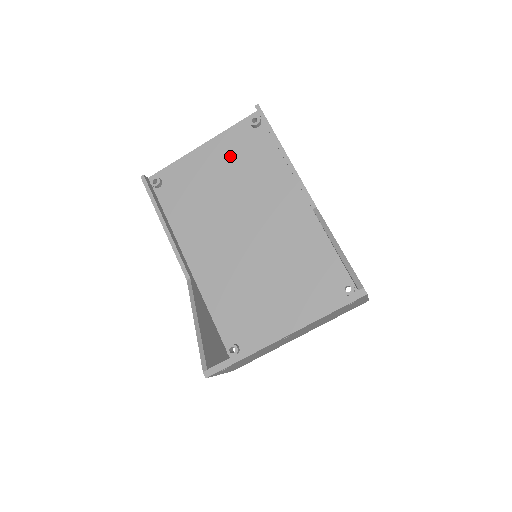
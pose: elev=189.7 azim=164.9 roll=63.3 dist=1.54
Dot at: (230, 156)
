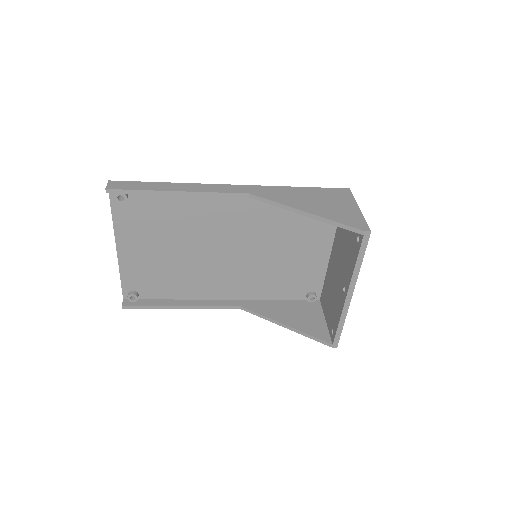
Dot at: (144, 232)
